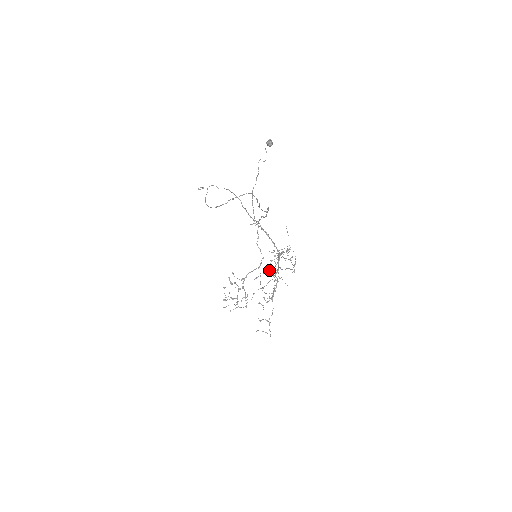
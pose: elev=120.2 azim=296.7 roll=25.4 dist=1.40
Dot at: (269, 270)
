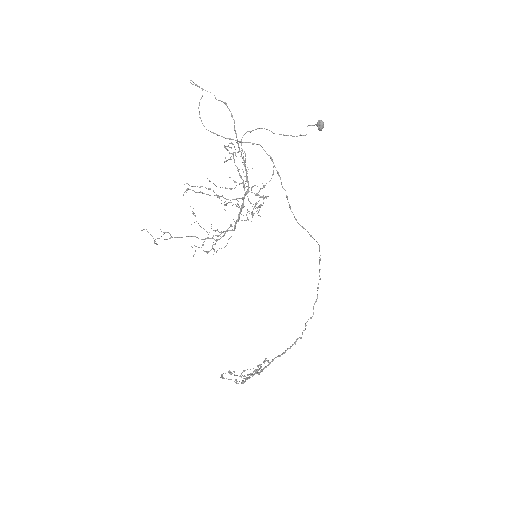
Dot at: occluded
